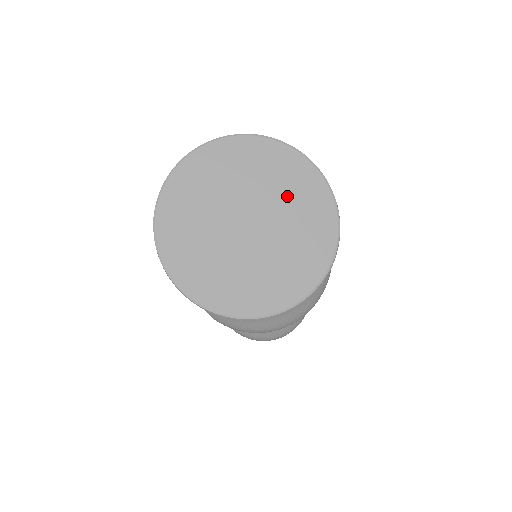
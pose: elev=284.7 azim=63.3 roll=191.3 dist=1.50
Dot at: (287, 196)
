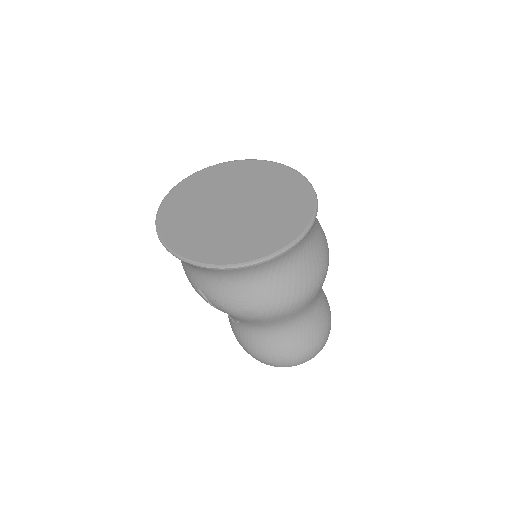
Dot at: (265, 184)
